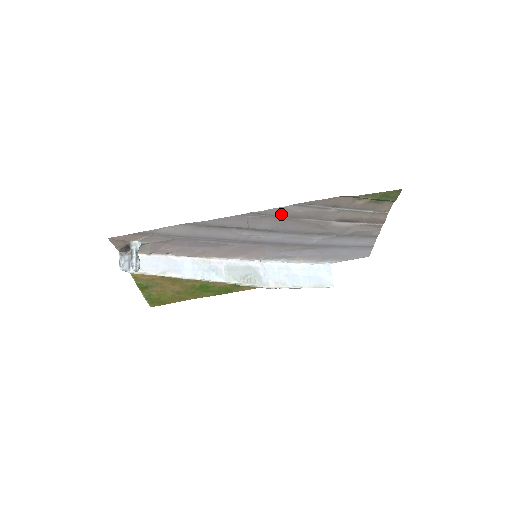
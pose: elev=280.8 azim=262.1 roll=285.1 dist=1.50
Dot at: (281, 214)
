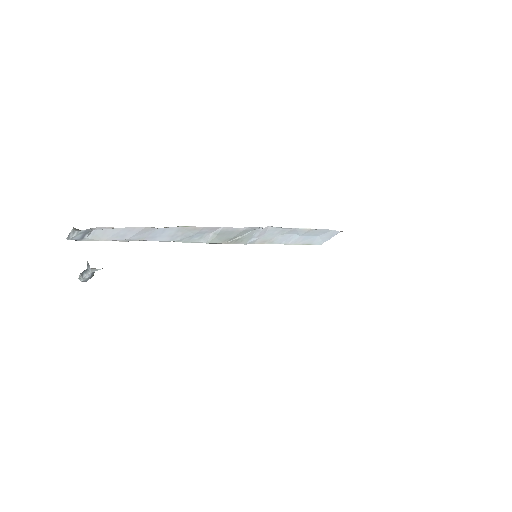
Dot at: occluded
